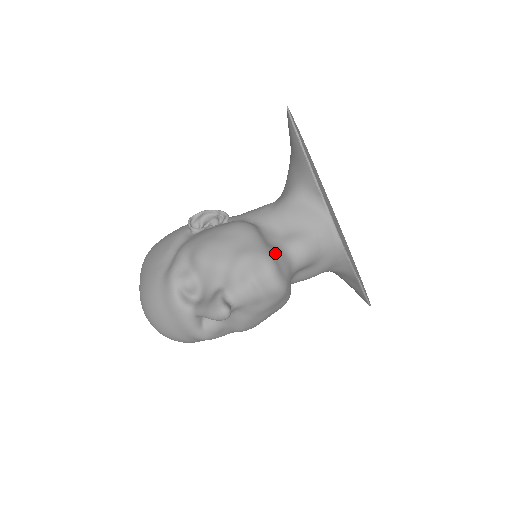
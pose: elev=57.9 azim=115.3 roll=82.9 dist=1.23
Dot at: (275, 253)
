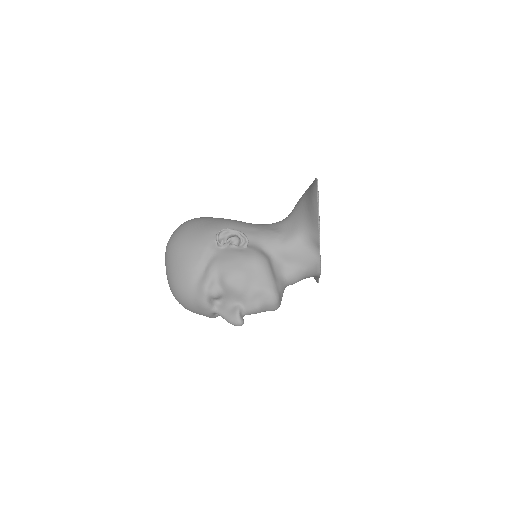
Dot at: (279, 286)
